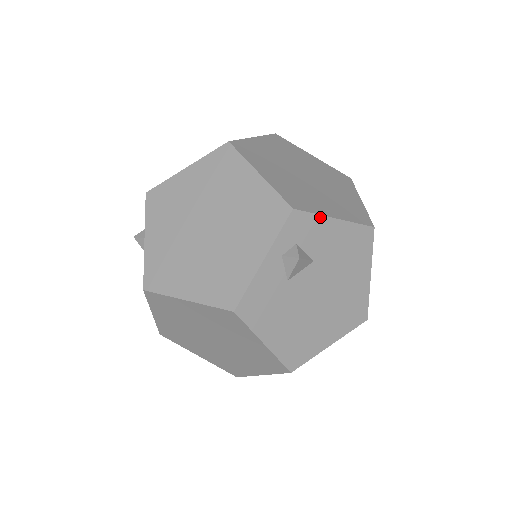
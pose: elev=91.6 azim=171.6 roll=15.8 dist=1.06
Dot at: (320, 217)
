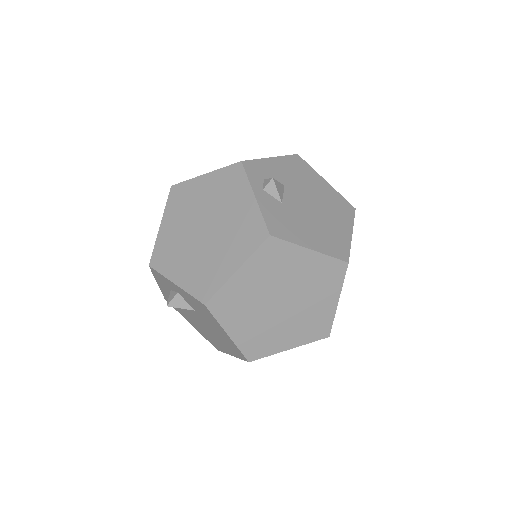
Dot at: (261, 160)
